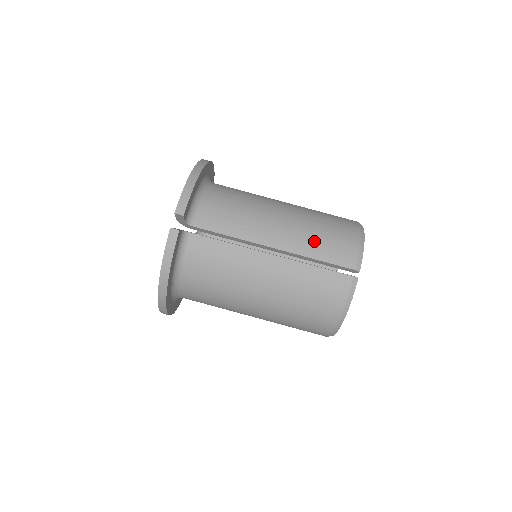
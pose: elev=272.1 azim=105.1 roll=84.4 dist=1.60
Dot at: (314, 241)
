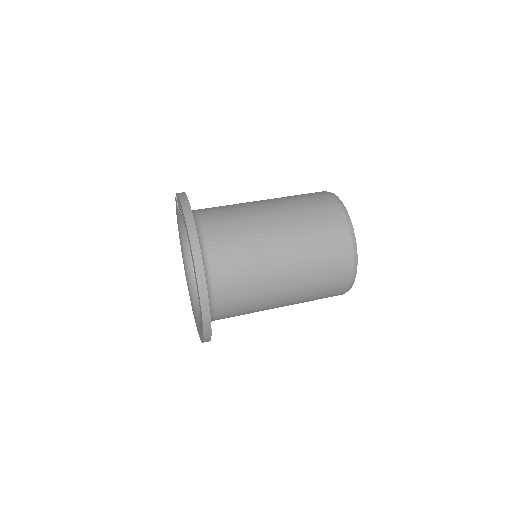
Dot at: occluded
